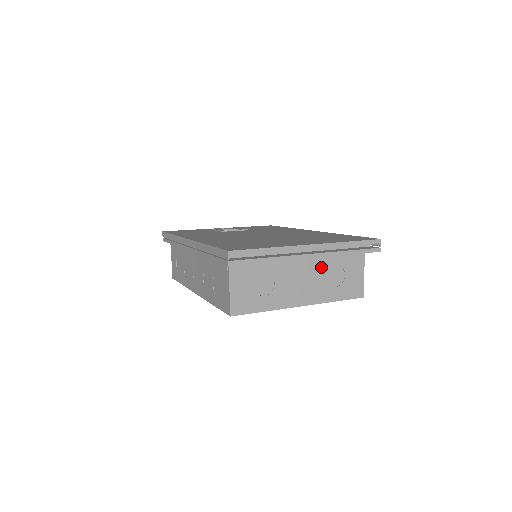
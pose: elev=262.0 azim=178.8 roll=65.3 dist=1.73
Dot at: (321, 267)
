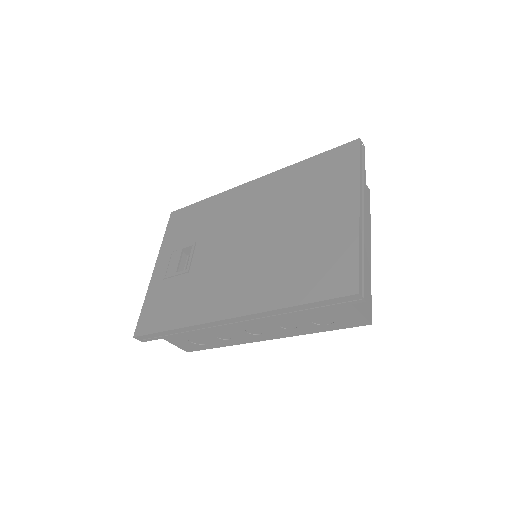
Dot at: occluded
